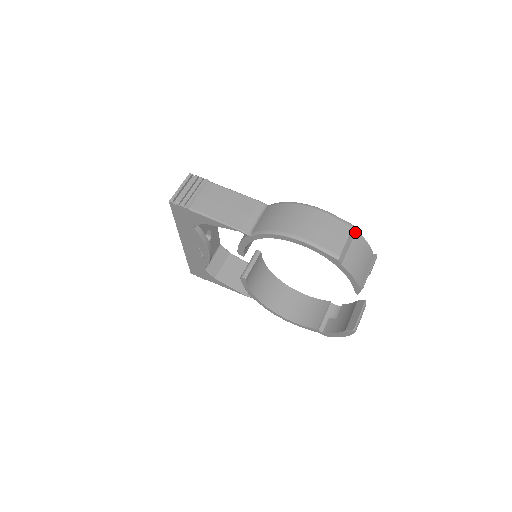
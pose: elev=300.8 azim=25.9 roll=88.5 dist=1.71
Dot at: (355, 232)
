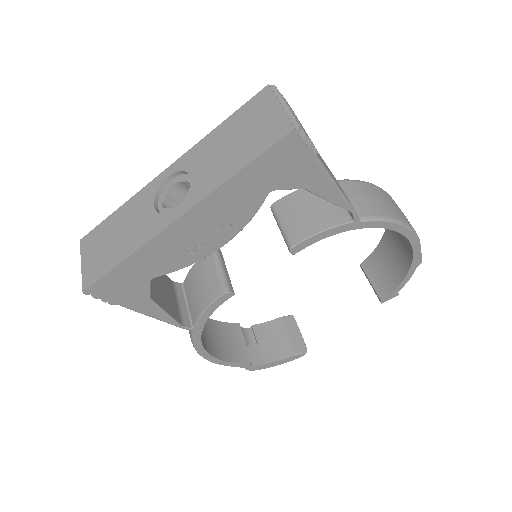
Dot at: occluded
